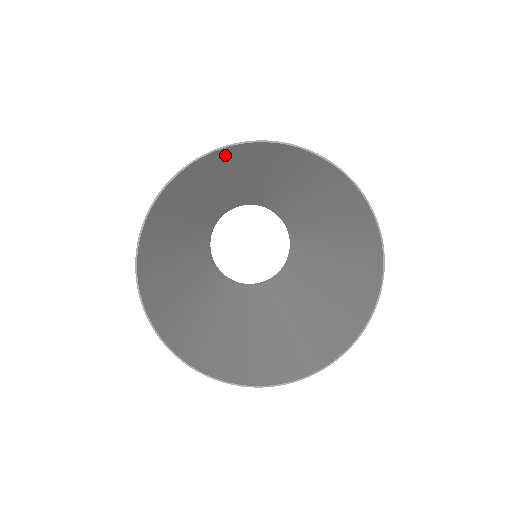
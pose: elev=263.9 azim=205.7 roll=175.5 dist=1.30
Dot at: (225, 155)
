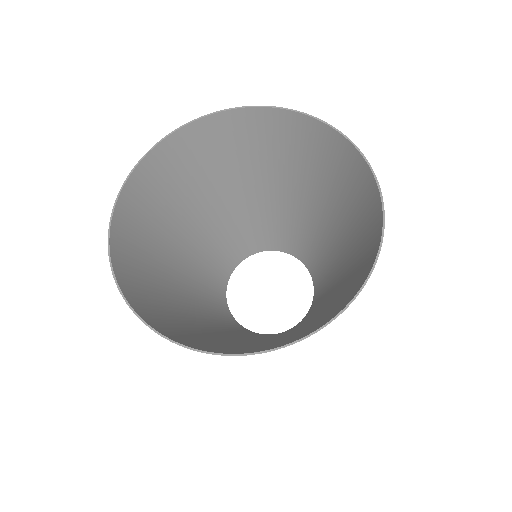
Dot at: (316, 136)
